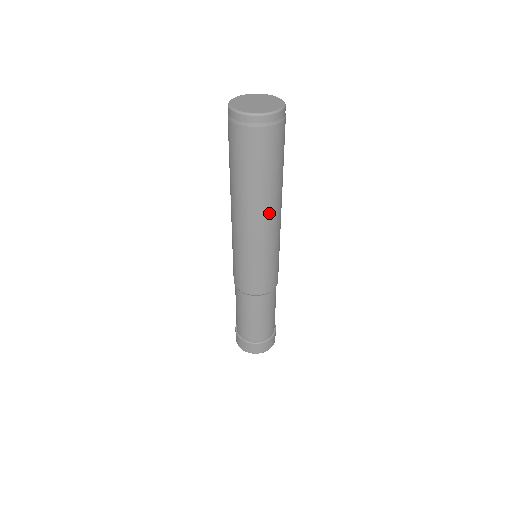
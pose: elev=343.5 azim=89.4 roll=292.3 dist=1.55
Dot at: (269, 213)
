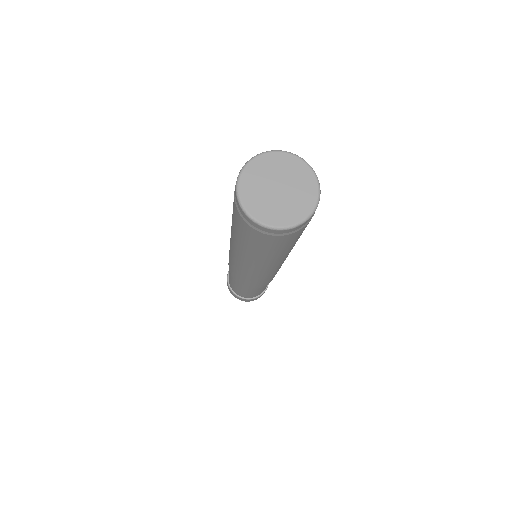
Dot at: occluded
